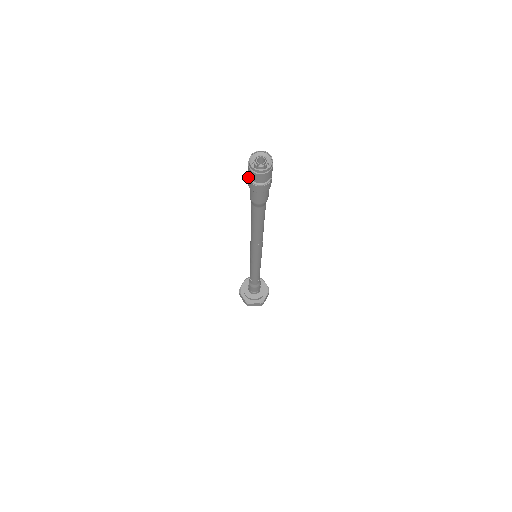
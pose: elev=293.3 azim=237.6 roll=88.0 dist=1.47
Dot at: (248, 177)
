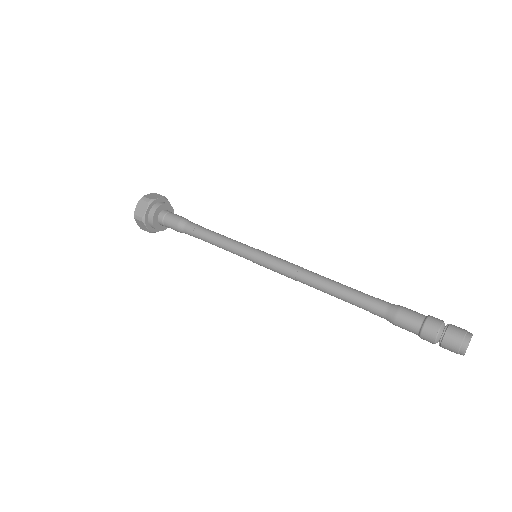
Dot at: occluded
